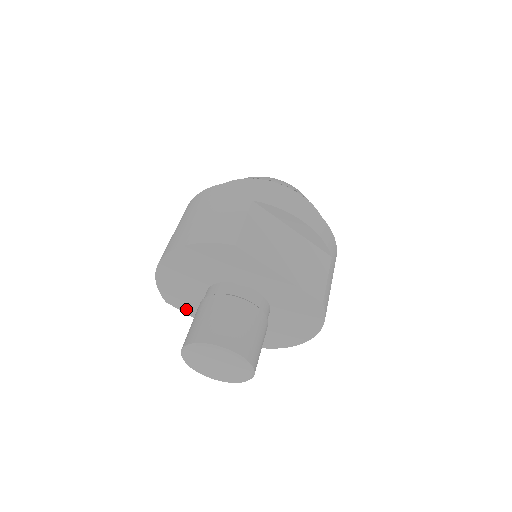
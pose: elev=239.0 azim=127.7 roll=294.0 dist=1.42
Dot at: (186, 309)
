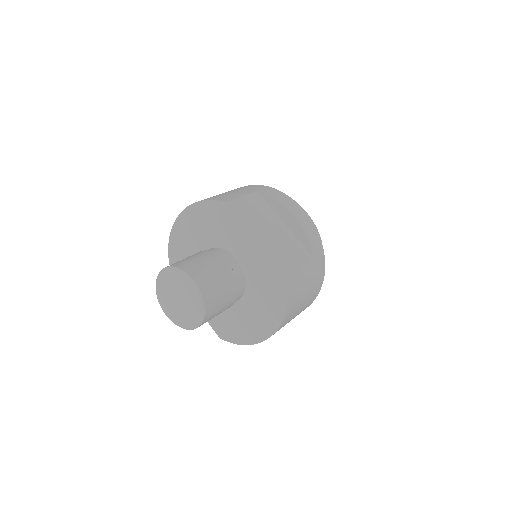
Dot at: occluded
